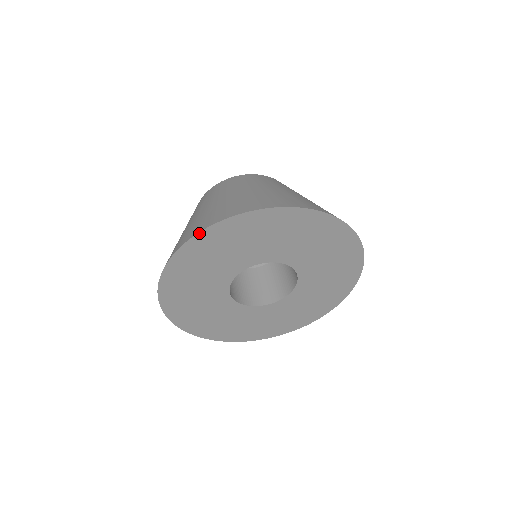
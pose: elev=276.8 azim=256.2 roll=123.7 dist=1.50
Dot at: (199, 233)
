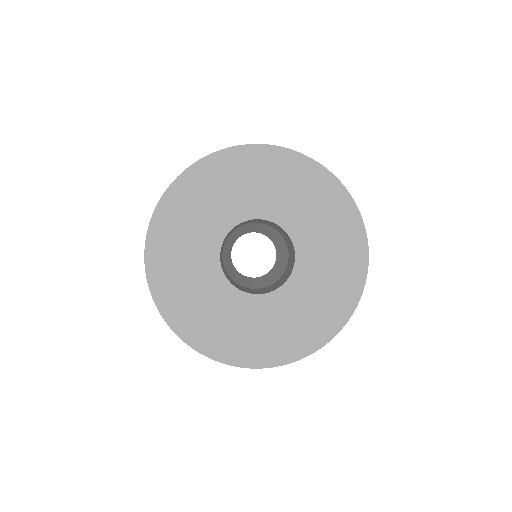
Dot at: (157, 207)
